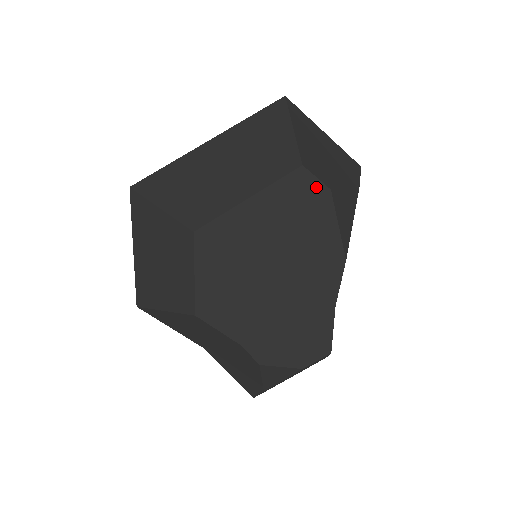
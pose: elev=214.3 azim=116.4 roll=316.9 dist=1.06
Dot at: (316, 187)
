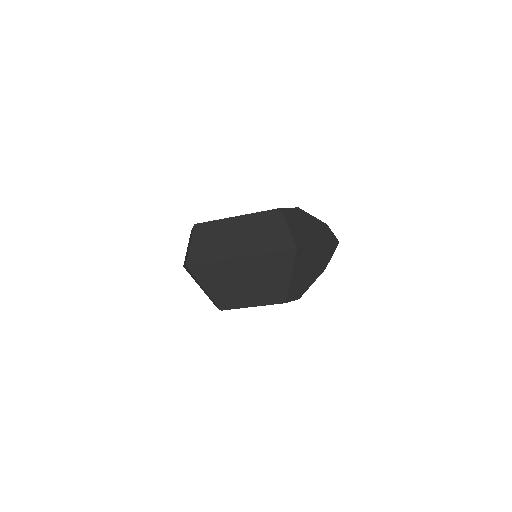
Dot at: occluded
